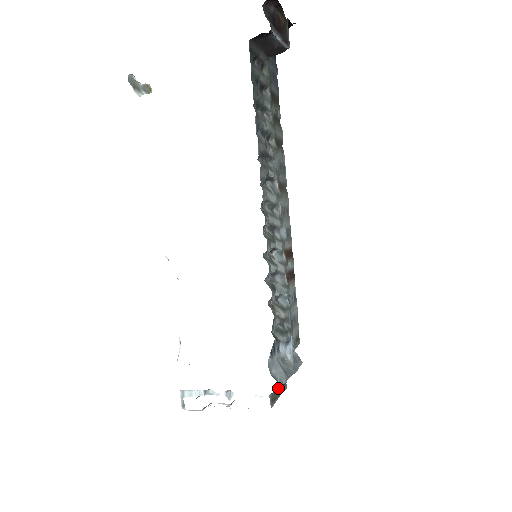
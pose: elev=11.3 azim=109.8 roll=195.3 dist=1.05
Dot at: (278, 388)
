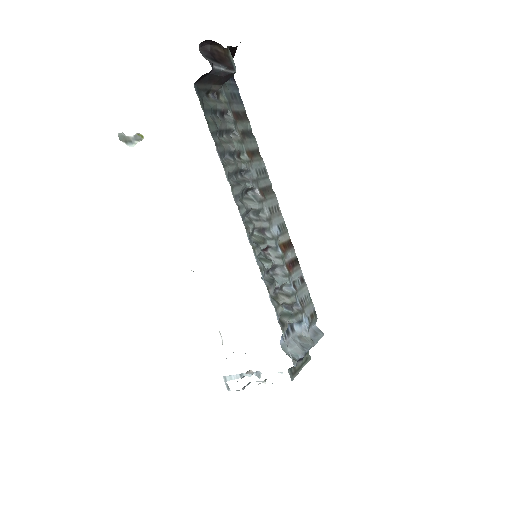
Dot at: (298, 362)
